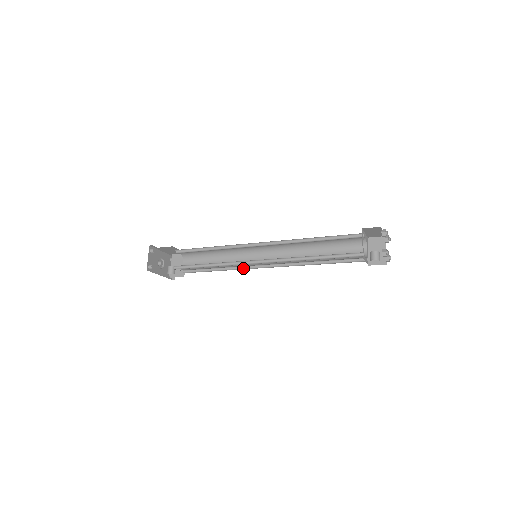
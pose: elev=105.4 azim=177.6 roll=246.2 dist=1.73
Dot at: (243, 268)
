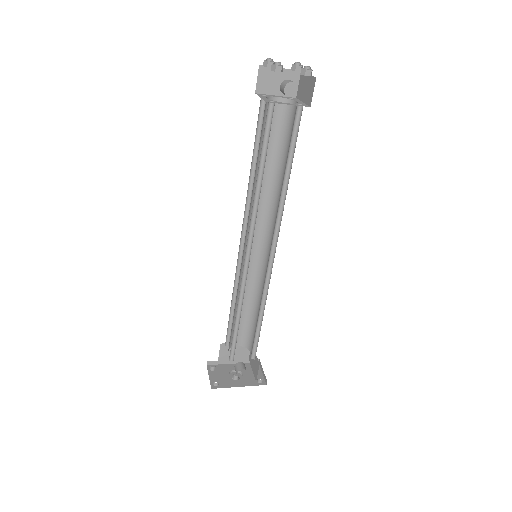
Dot at: occluded
